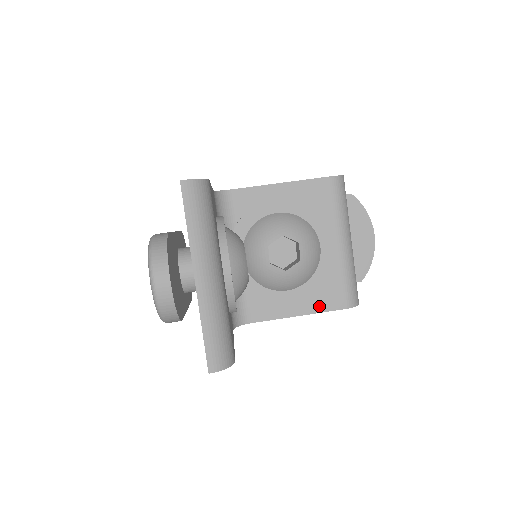
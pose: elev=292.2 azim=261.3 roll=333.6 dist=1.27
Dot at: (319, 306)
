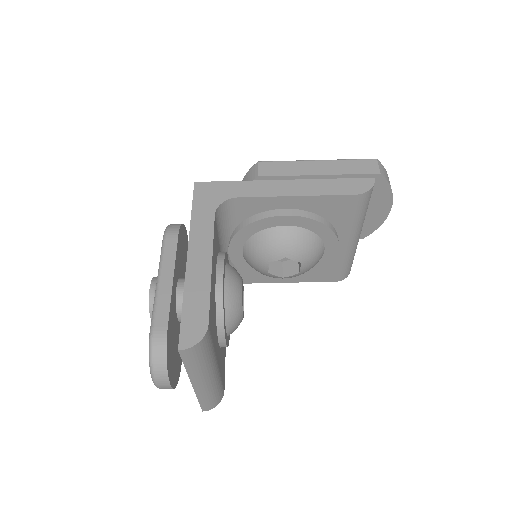
Dot at: (311, 279)
